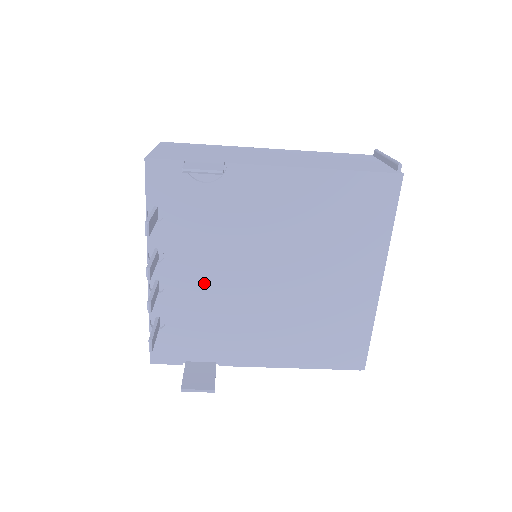
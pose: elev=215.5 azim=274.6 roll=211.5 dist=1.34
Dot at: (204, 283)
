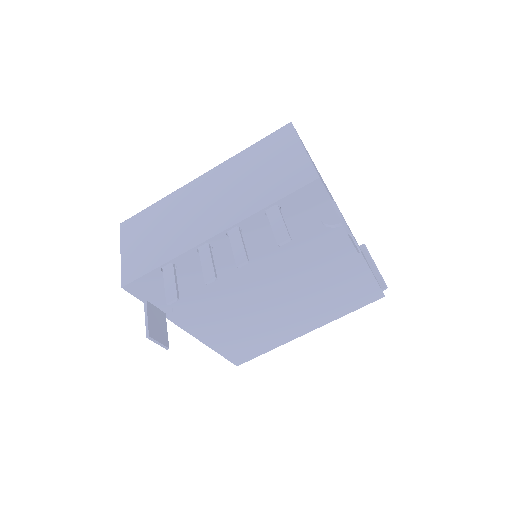
Dot at: (234, 270)
